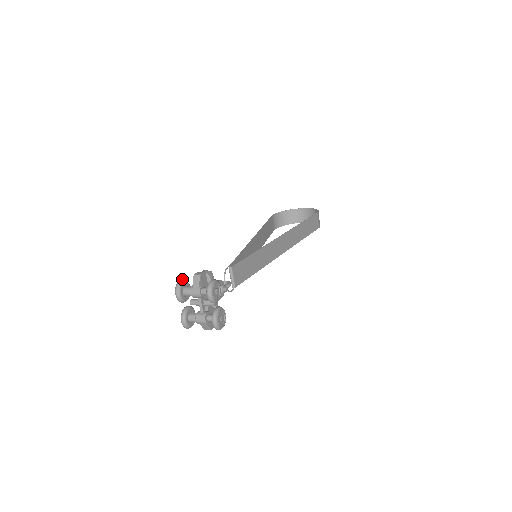
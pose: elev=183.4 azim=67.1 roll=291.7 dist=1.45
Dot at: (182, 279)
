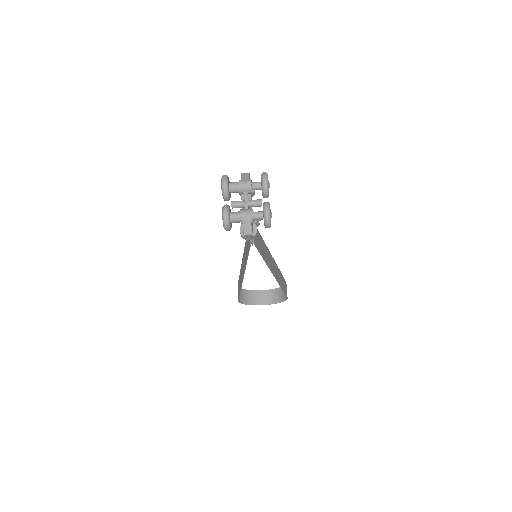
Dot at: occluded
